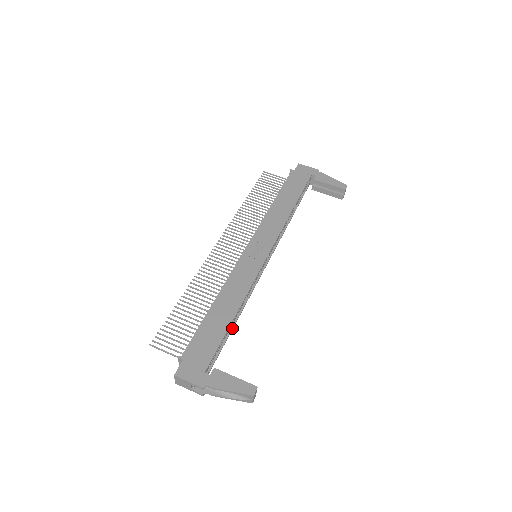
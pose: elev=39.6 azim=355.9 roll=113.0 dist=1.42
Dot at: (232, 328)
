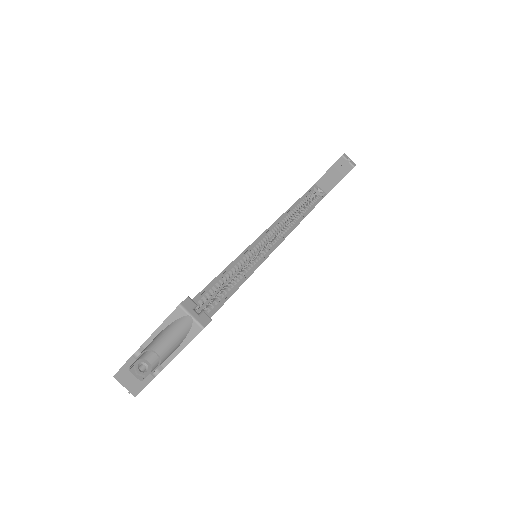
Dot at: (215, 309)
